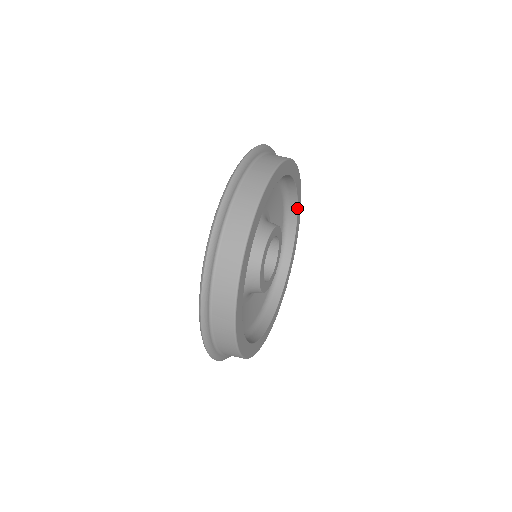
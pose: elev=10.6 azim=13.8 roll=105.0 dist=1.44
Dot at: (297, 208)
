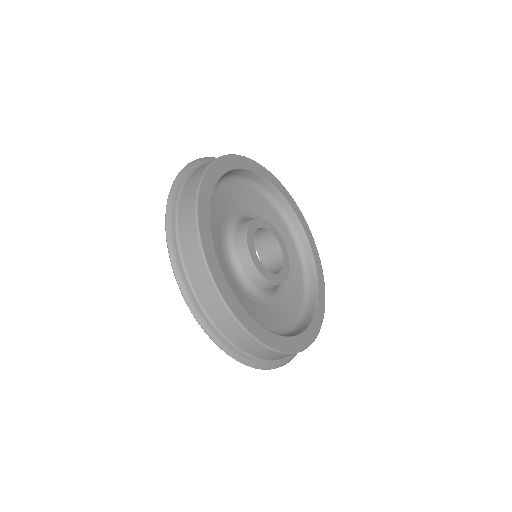
Dot at: (295, 214)
